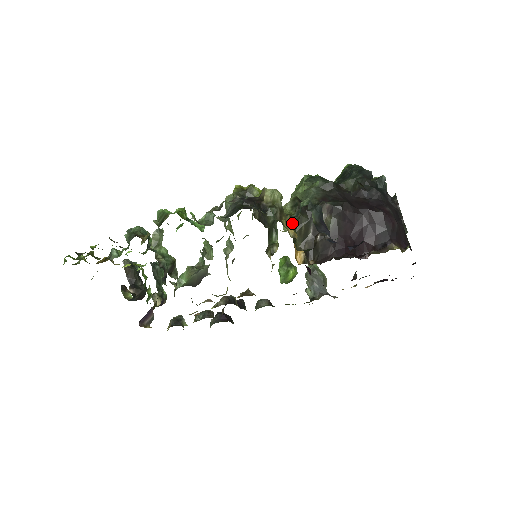
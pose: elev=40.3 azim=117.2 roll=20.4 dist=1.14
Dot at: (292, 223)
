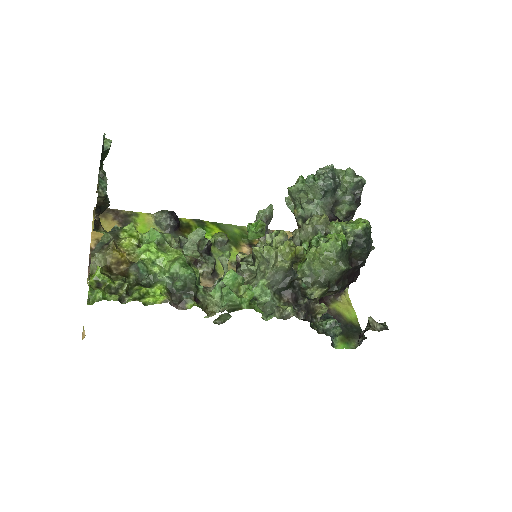
Dot at: occluded
